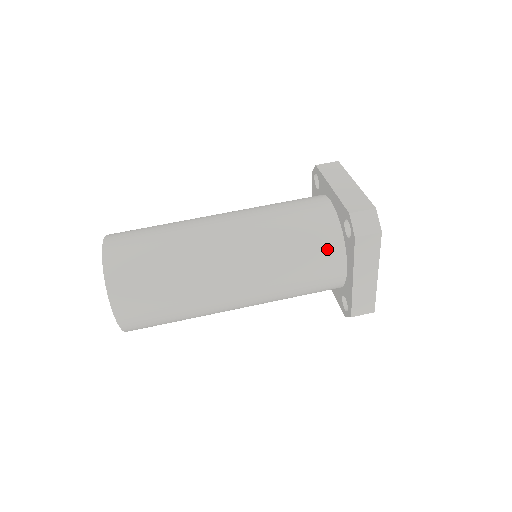
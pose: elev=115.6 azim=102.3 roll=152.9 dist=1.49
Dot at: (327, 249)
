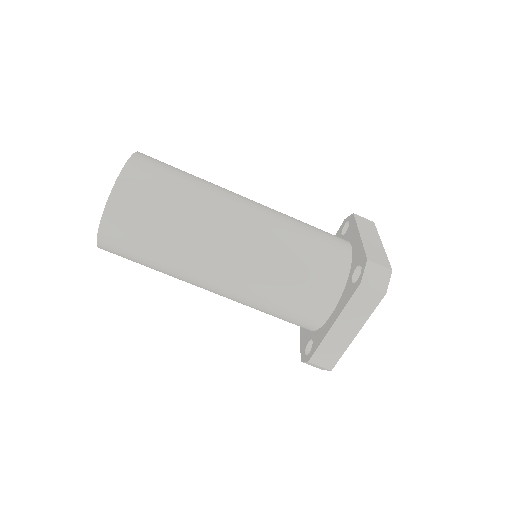
Dot at: occluded
